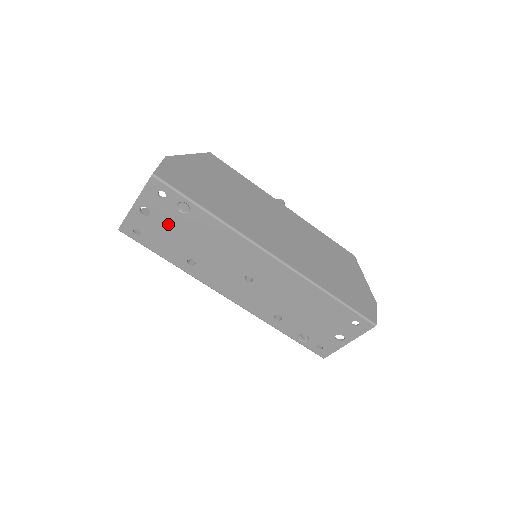
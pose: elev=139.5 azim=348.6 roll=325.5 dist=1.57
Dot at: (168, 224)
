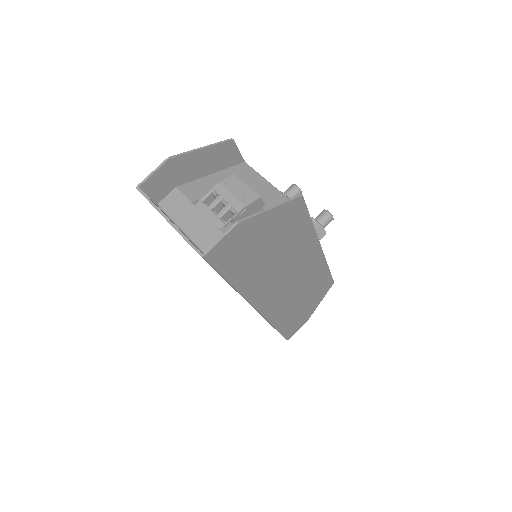
Dot at: occluded
